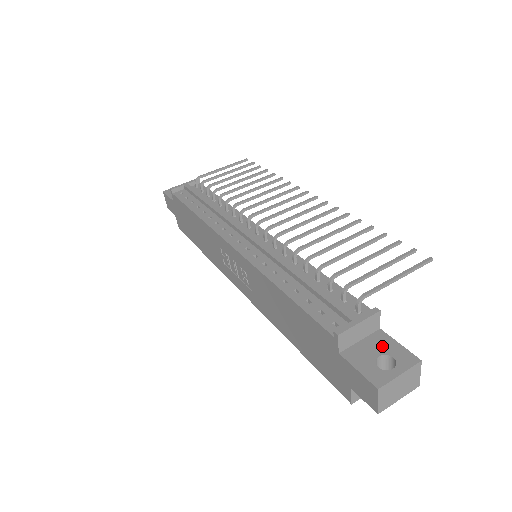
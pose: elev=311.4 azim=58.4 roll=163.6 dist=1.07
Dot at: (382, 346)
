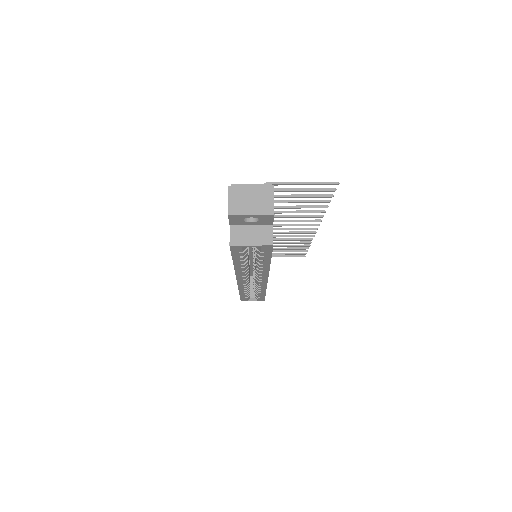
Dot at: occluded
